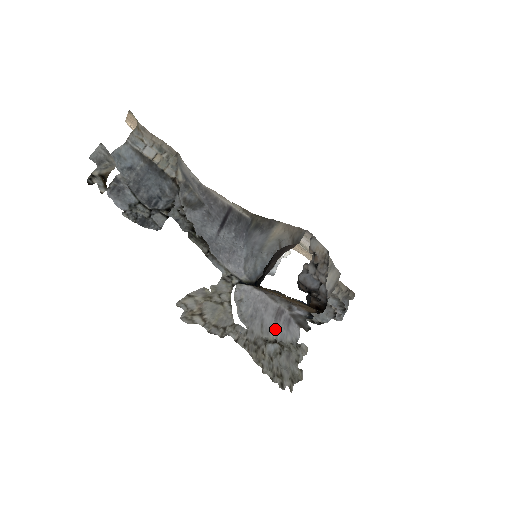
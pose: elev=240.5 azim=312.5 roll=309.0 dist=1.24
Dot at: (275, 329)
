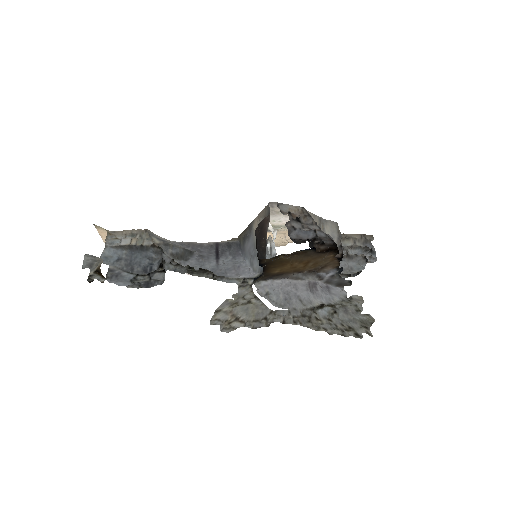
Dot at: (316, 298)
